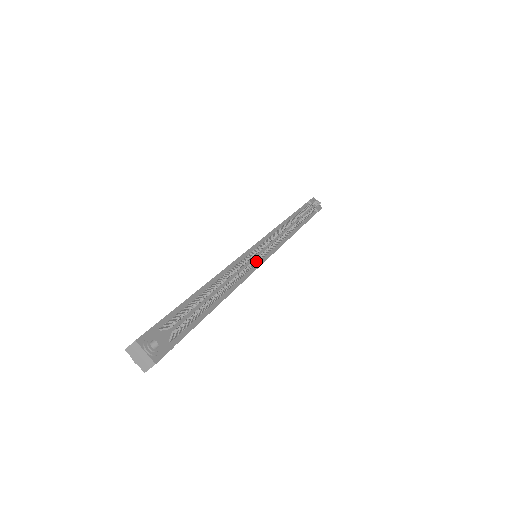
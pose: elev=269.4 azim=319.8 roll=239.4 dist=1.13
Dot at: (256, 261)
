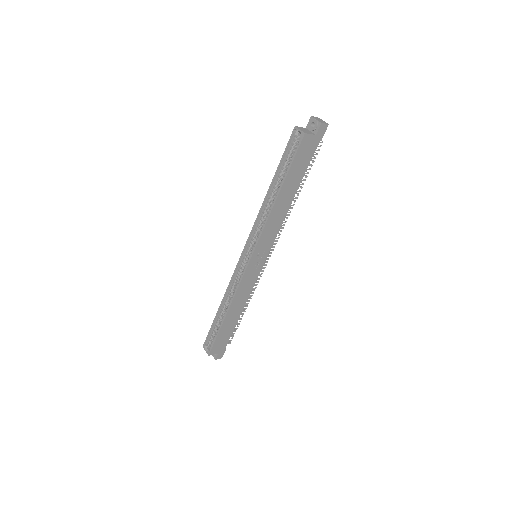
Dot at: occluded
